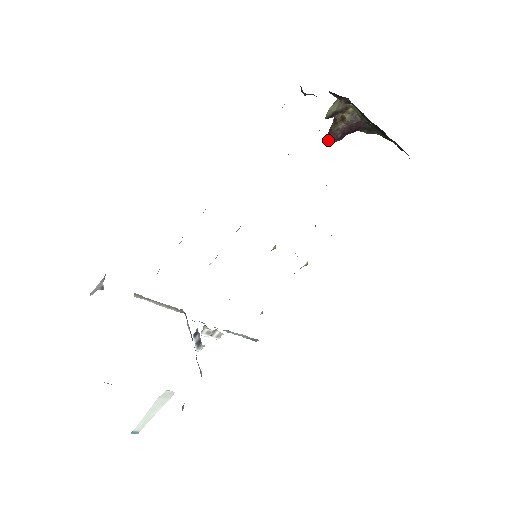
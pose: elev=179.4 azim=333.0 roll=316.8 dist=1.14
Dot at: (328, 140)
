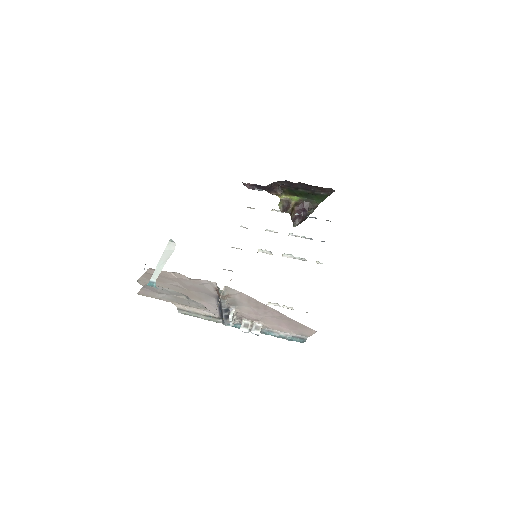
Dot at: (294, 224)
